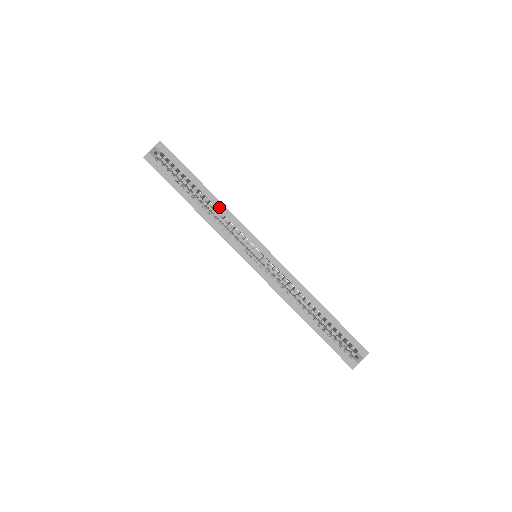
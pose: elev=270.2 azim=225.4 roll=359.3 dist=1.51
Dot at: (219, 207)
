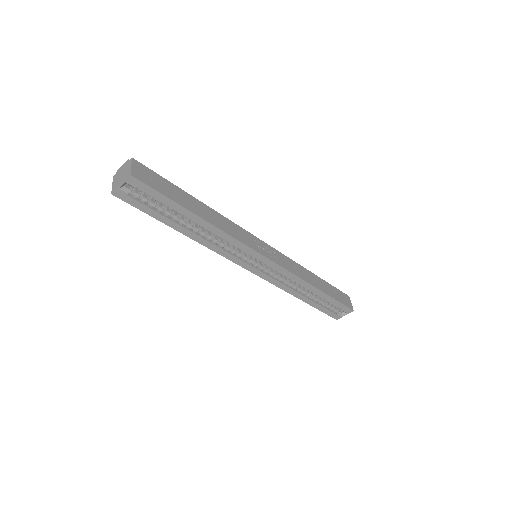
Dot at: (216, 232)
